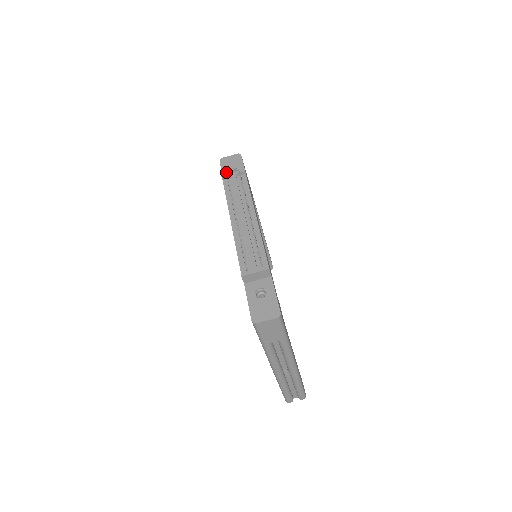
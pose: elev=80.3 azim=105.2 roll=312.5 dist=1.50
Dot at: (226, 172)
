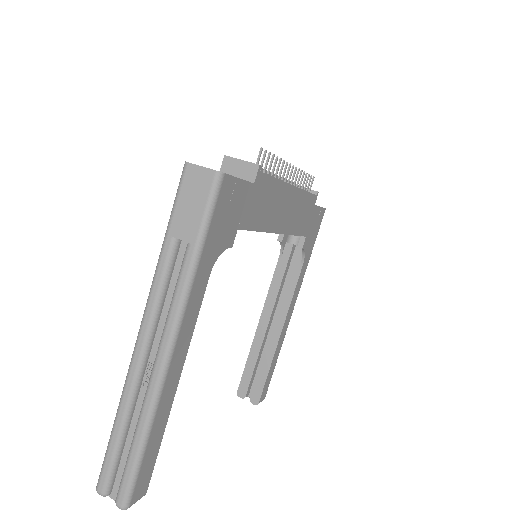
Dot at: occluded
